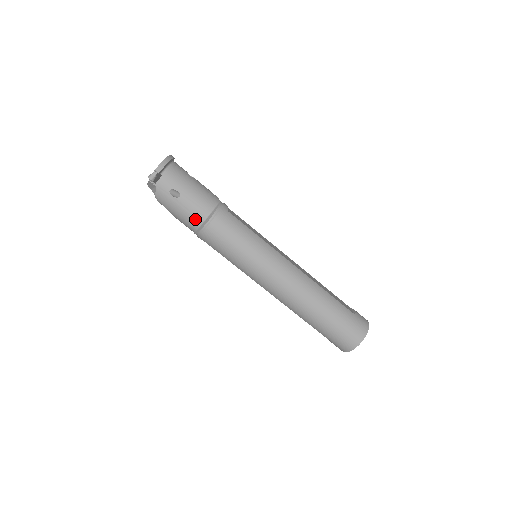
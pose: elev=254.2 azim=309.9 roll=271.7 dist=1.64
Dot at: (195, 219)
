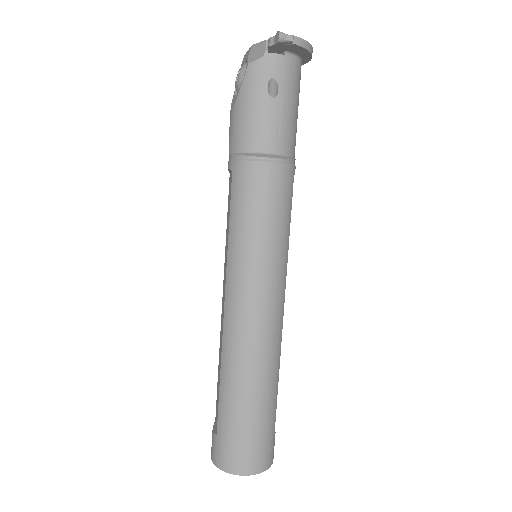
Dot at: (257, 139)
